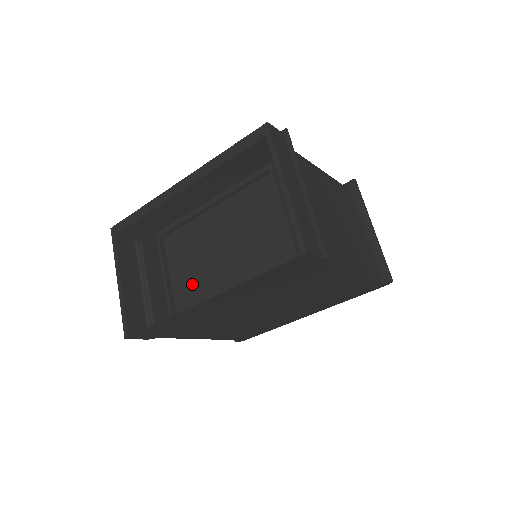
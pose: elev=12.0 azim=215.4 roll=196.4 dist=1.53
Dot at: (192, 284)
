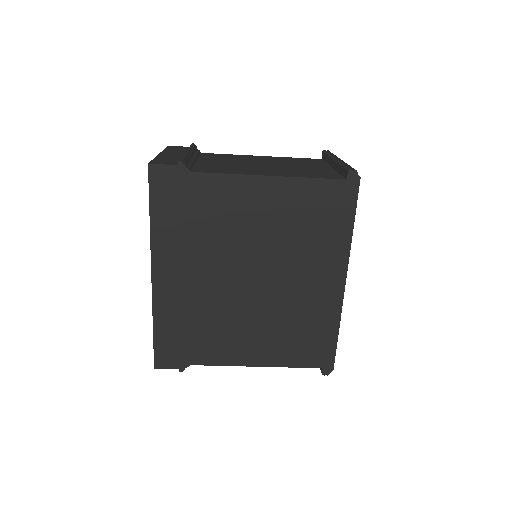
Dot at: occluded
